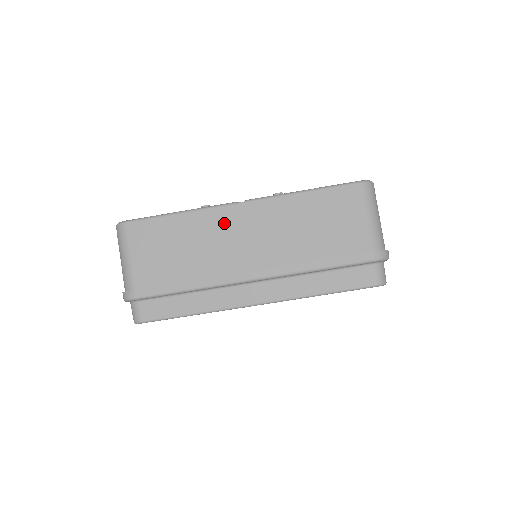
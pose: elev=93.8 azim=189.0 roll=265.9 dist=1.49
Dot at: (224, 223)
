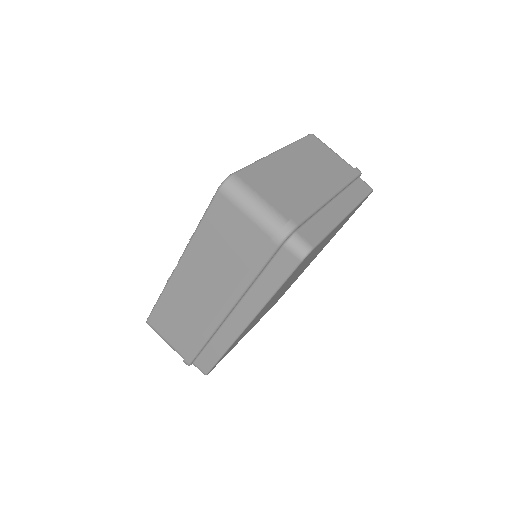
Dot at: (182, 287)
